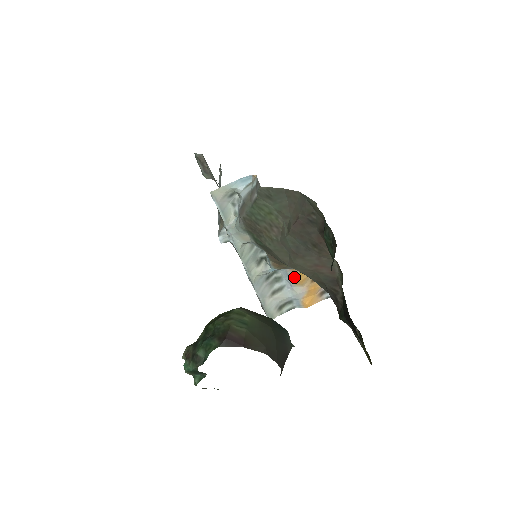
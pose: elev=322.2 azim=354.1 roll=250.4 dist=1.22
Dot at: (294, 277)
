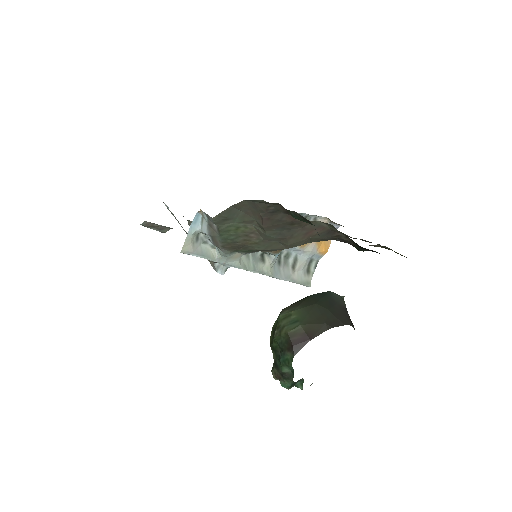
Dot at: occluded
